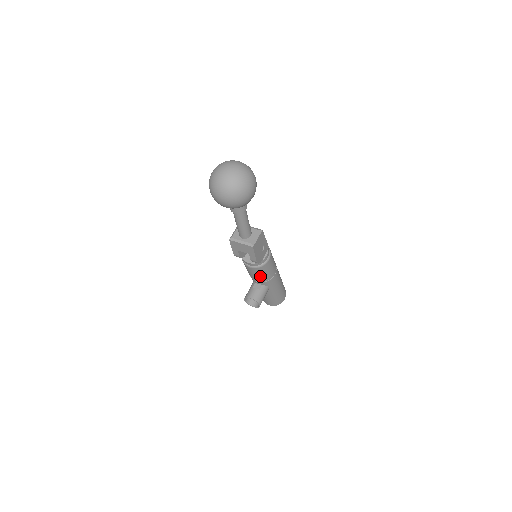
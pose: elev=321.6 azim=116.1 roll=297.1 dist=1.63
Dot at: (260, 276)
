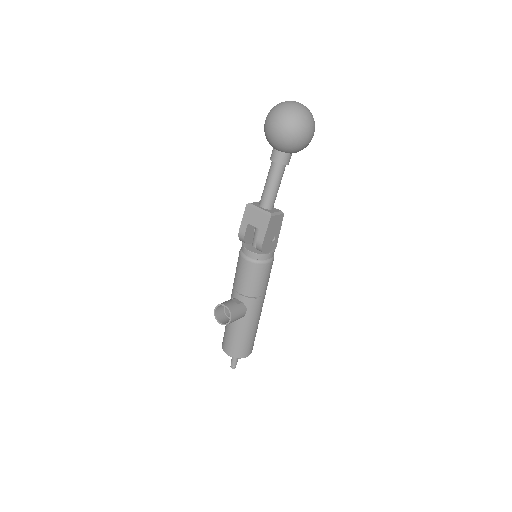
Dot at: (249, 282)
